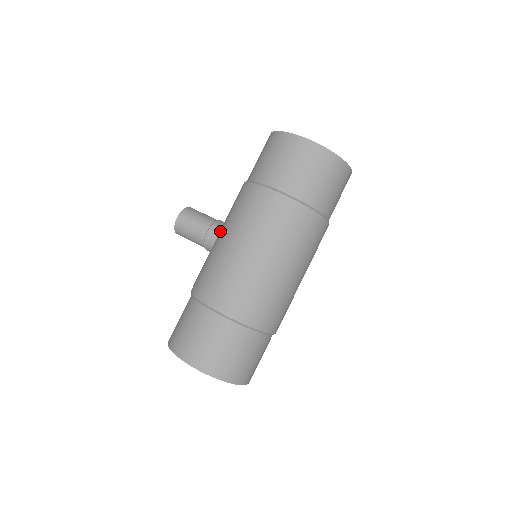
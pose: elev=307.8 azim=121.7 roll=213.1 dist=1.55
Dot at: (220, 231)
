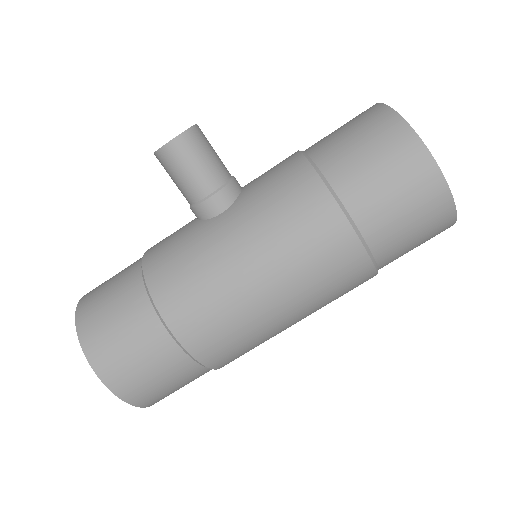
Dot at: (233, 215)
